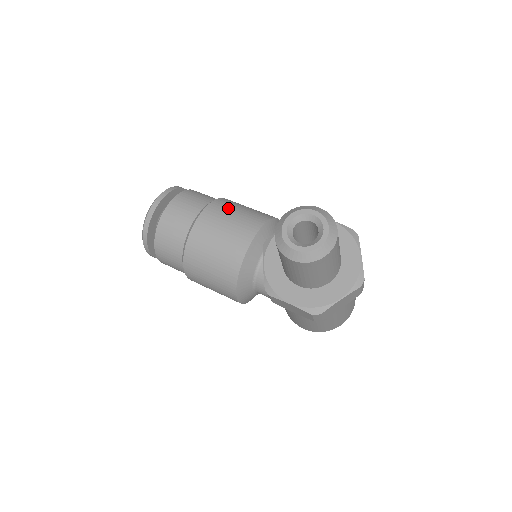
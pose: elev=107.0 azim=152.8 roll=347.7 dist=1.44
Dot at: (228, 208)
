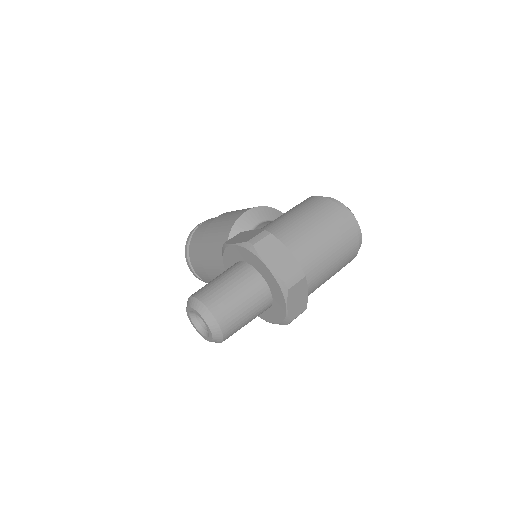
Dot at: (208, 248)
